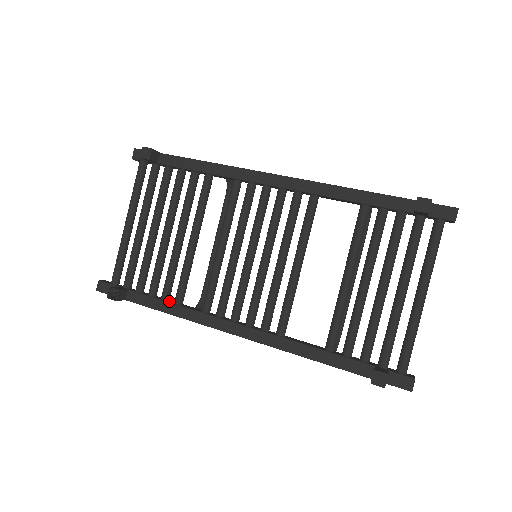
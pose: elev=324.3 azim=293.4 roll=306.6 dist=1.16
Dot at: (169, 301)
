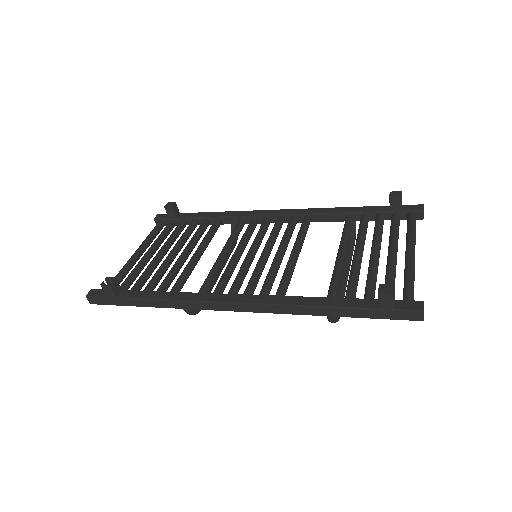
Dot at: (163, 293)
